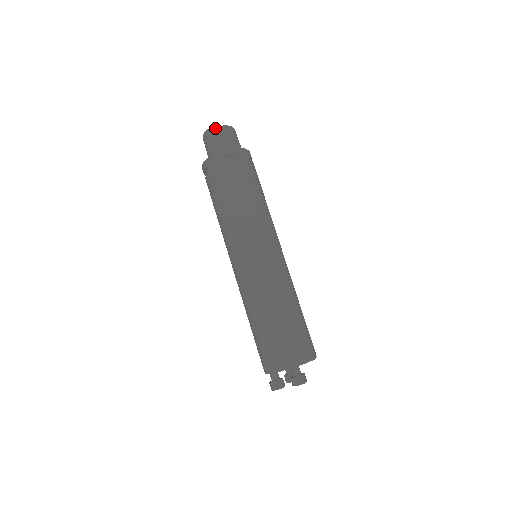
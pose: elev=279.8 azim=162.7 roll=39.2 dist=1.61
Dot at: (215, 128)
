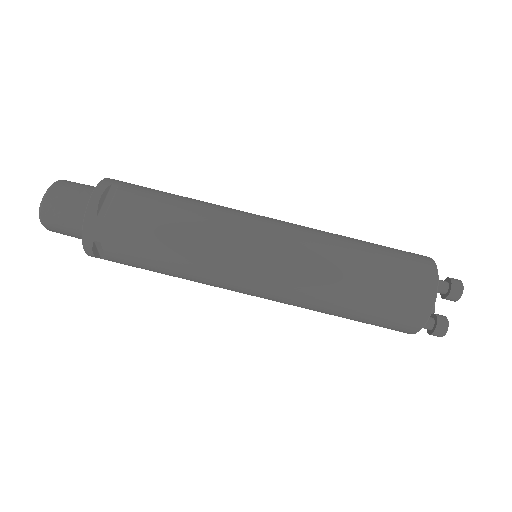
Dot at: (46, 196)
